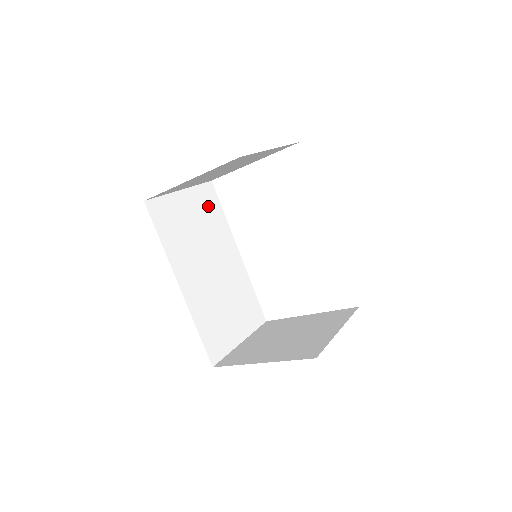
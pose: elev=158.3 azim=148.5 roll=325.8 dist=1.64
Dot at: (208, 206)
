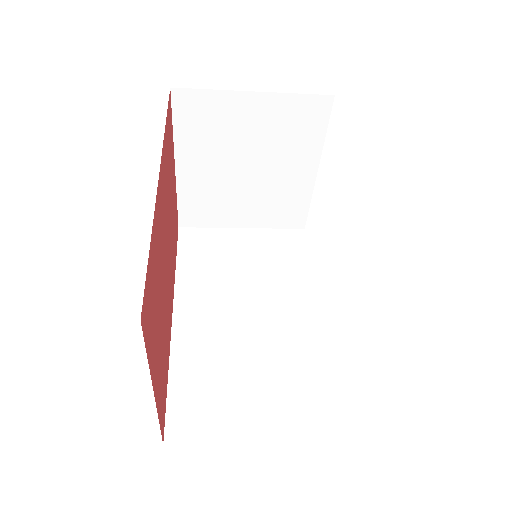
Dot at: (283, 250)
